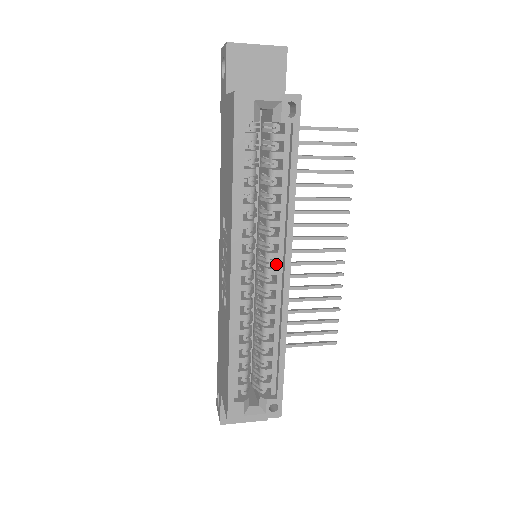
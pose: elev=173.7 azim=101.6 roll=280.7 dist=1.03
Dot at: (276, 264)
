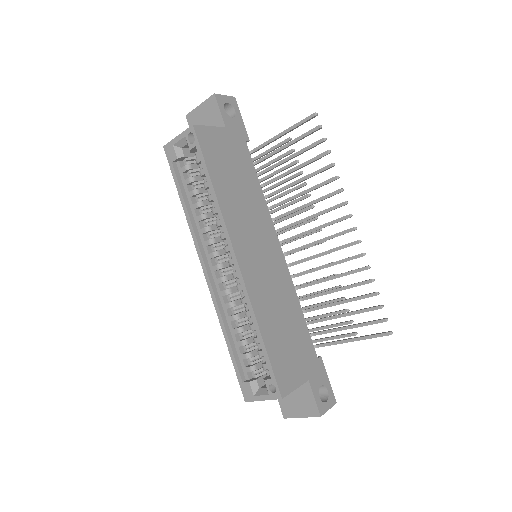
Dot at: occluded
